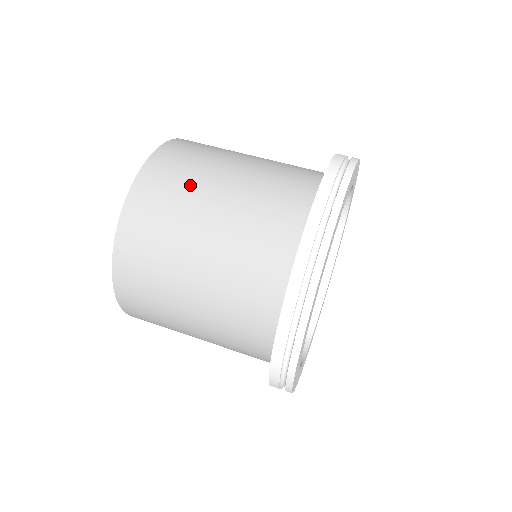
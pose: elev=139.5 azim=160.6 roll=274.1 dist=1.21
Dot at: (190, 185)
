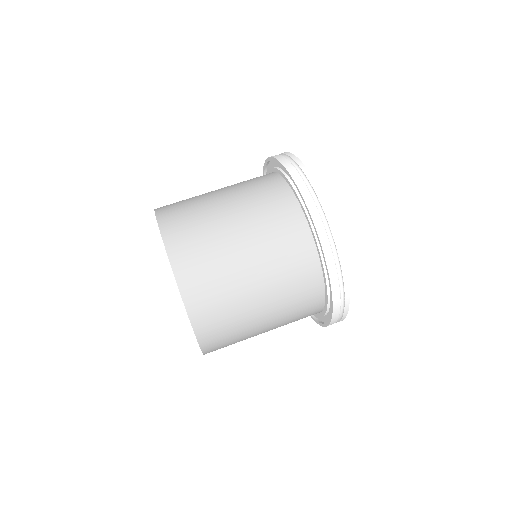
Dot at: (196, 202)
